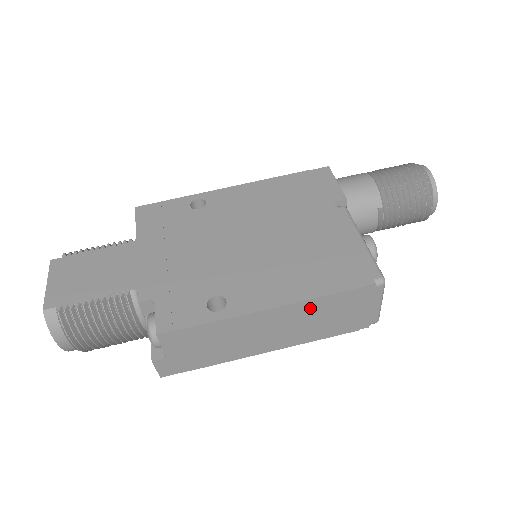
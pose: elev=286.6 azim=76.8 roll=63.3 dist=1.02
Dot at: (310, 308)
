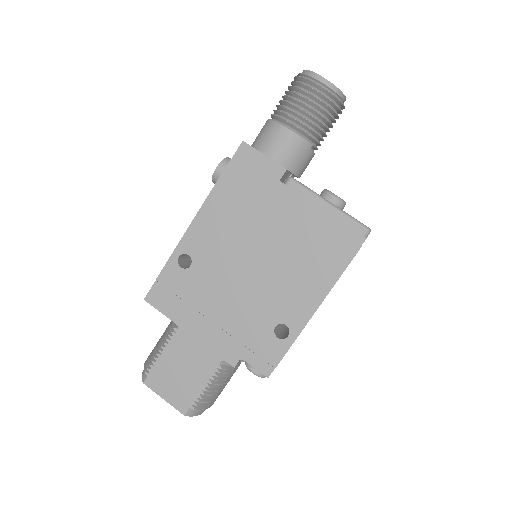
Dot at: occluded
